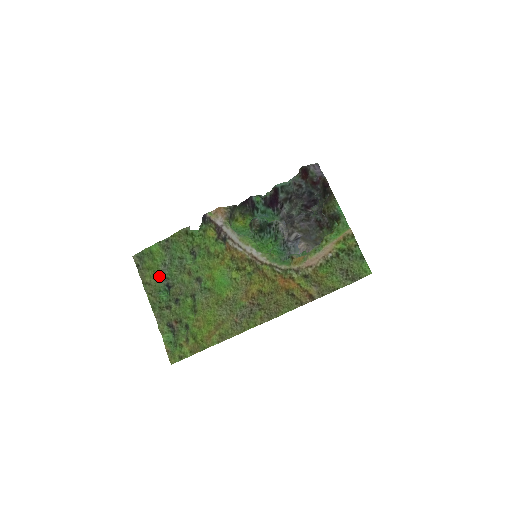
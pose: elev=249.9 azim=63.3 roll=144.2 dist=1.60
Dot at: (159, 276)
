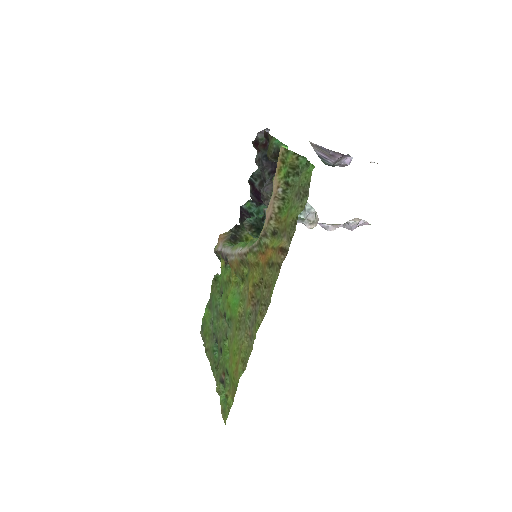
Dot at: (212, 337)
